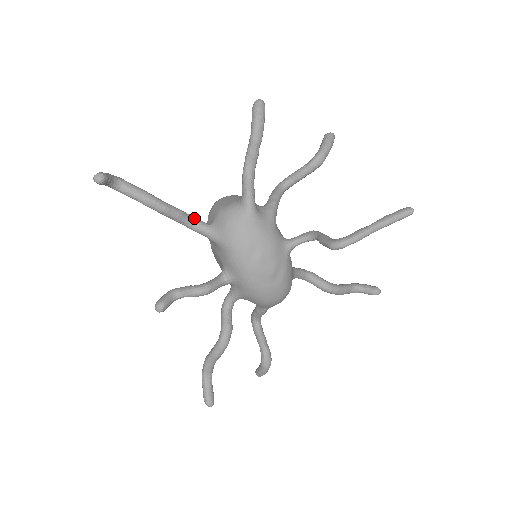
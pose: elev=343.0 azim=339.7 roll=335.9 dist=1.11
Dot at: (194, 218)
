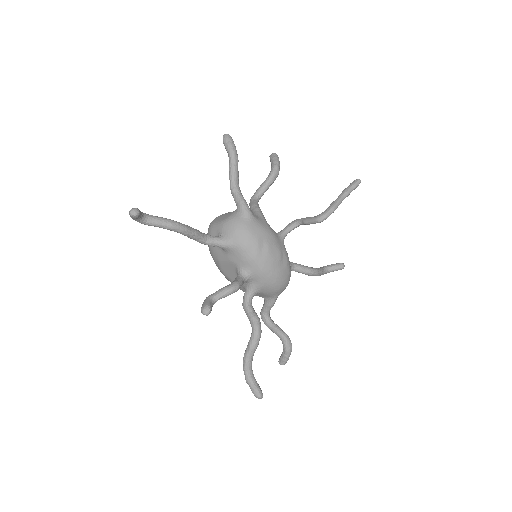
Dot at: (206, 234)
